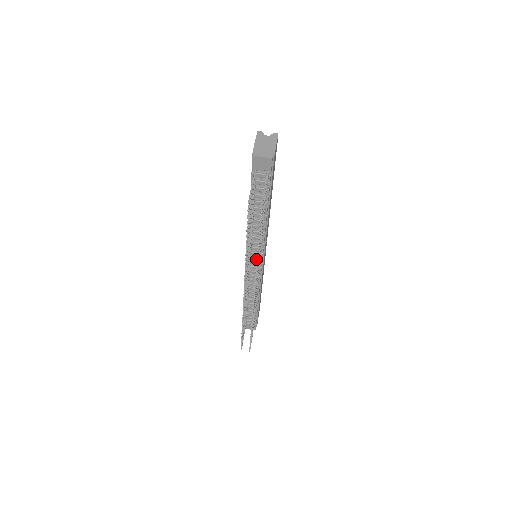
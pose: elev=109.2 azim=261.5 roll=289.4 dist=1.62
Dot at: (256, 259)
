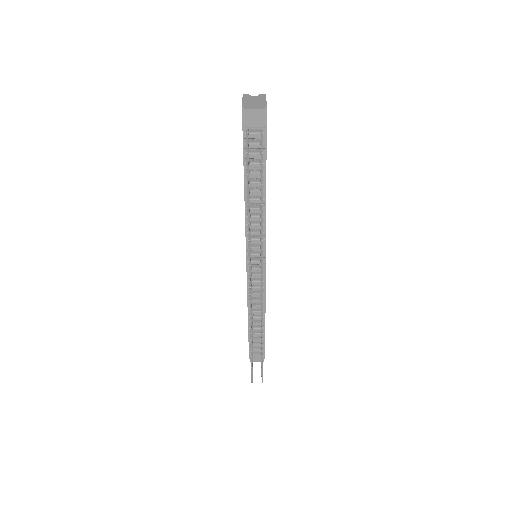
Dot at: (257, 256)
